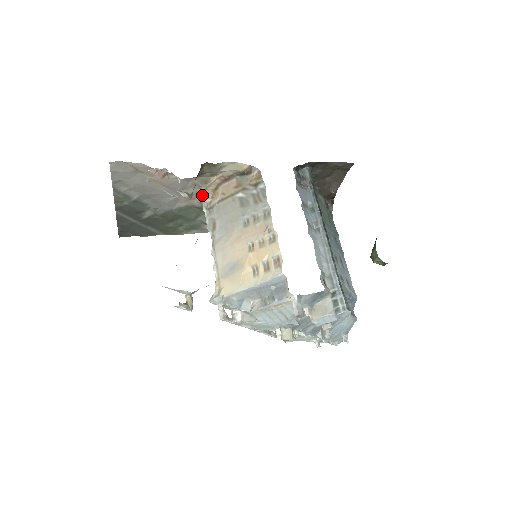
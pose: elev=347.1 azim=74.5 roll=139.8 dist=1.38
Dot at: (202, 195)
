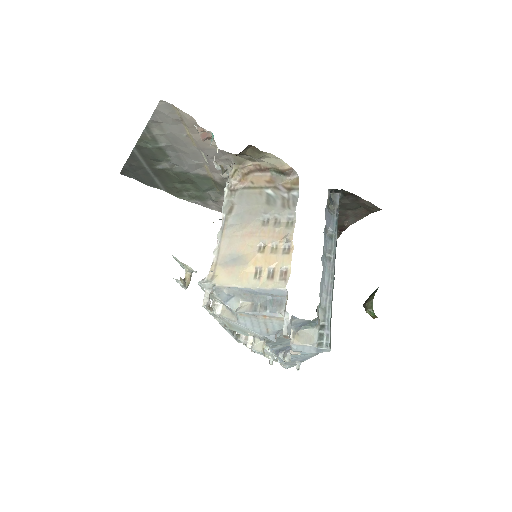
Dot at: (230, 174)
